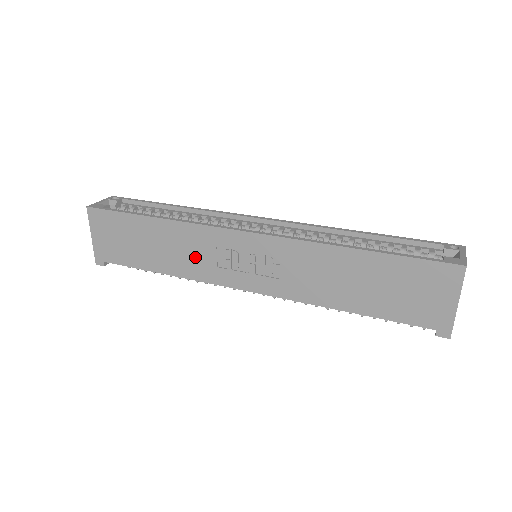
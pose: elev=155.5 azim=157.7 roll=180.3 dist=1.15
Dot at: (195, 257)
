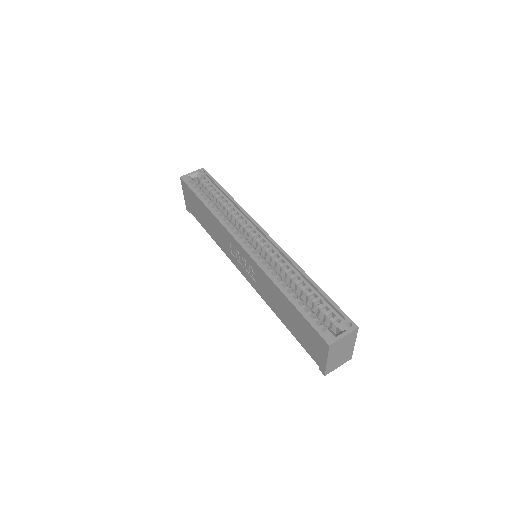
Dot at: (222, 240)
